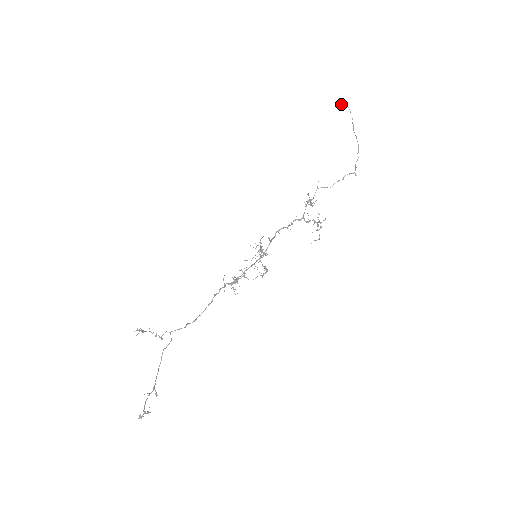
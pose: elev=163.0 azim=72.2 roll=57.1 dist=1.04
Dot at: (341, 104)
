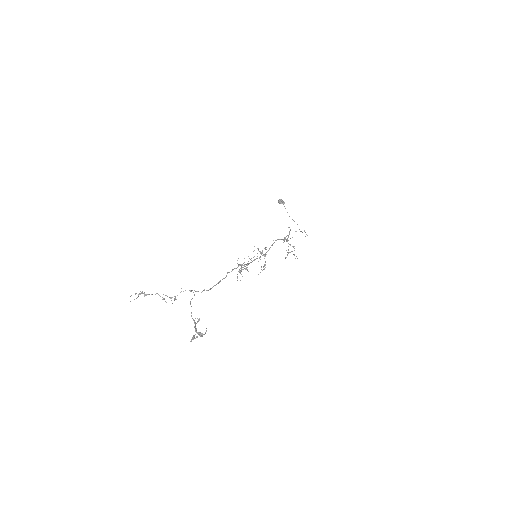
Dot at: (280, 203)
